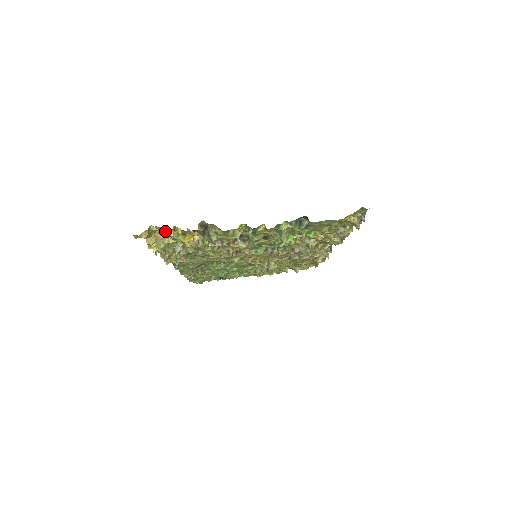
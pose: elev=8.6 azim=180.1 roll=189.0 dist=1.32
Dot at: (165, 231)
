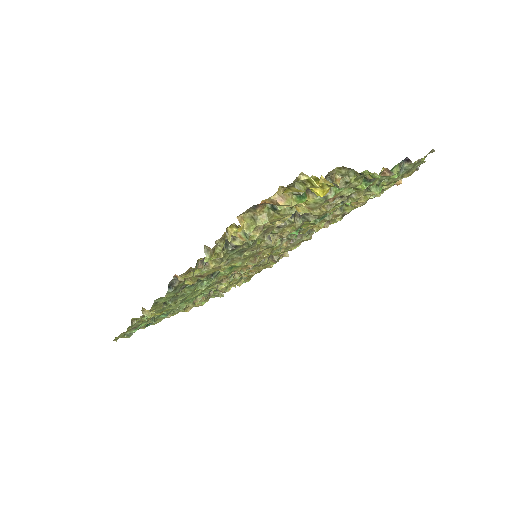
Dot at: (300, 185)
